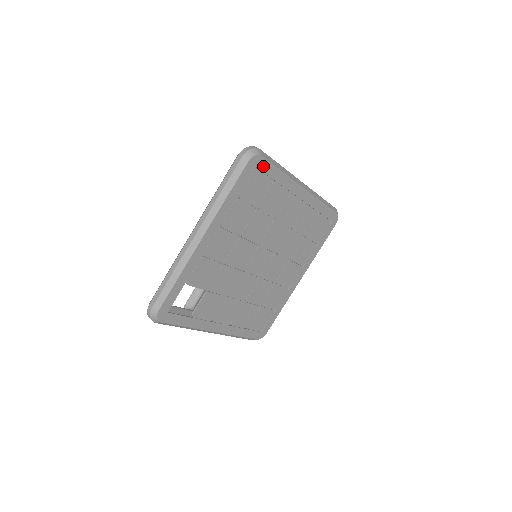
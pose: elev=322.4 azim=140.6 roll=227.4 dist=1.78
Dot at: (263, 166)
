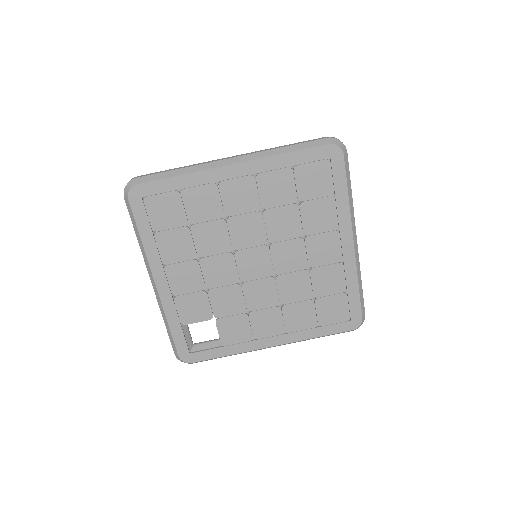
Dot at: (150, 190)
